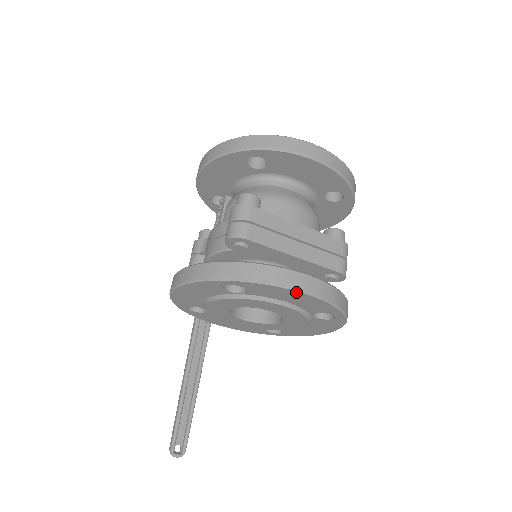
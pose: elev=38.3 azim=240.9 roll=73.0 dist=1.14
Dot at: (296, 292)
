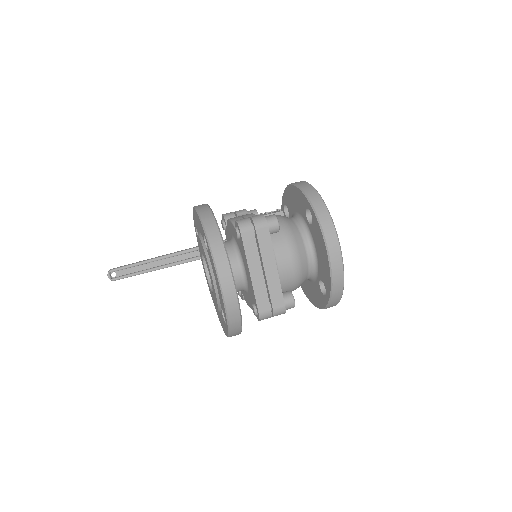
Dot at: (218, 280)
